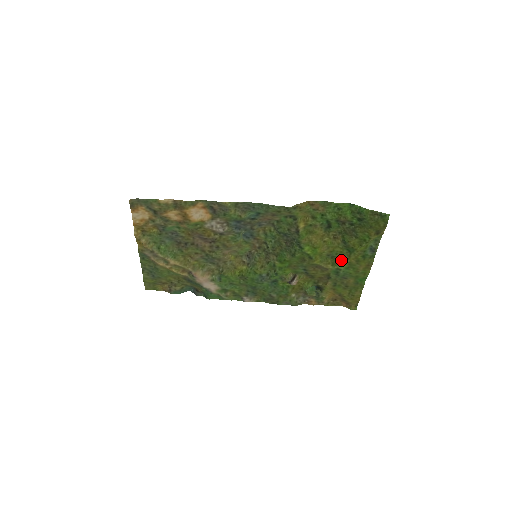
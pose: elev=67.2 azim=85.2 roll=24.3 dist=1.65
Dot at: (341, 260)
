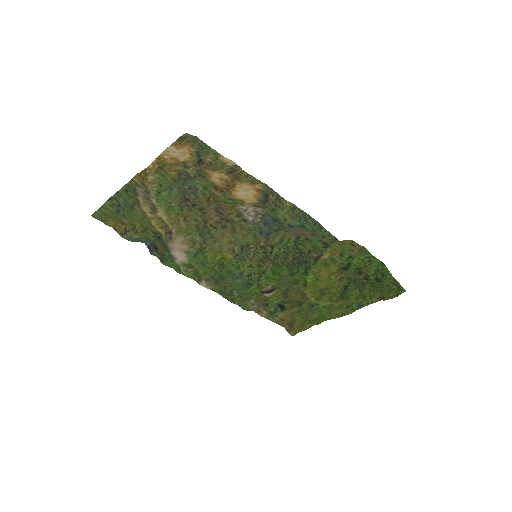
Dot at: (328, 299)
